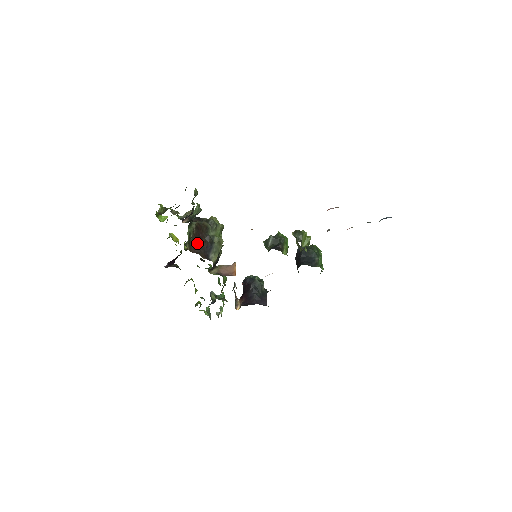
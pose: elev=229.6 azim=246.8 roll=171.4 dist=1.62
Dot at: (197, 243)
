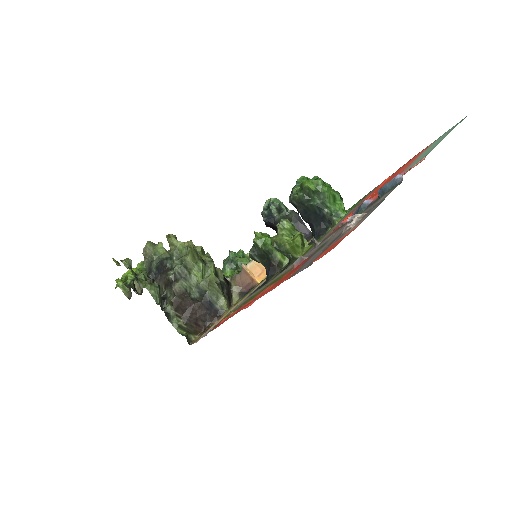
Dot at: (195, 319)
